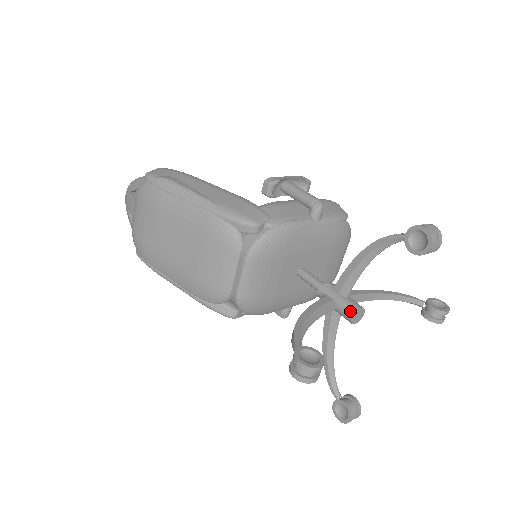
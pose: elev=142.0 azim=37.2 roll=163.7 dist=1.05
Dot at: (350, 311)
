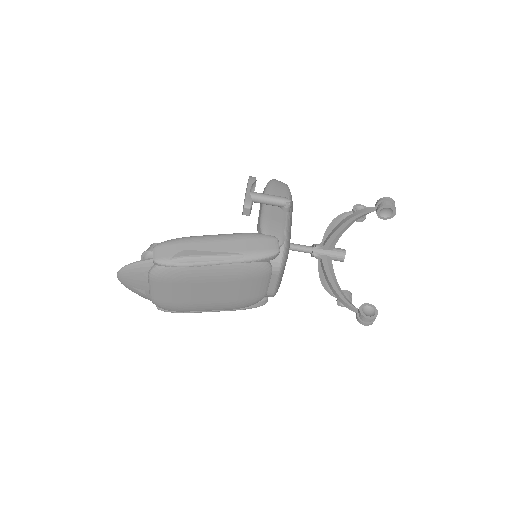
Dot at: (341, 257)
